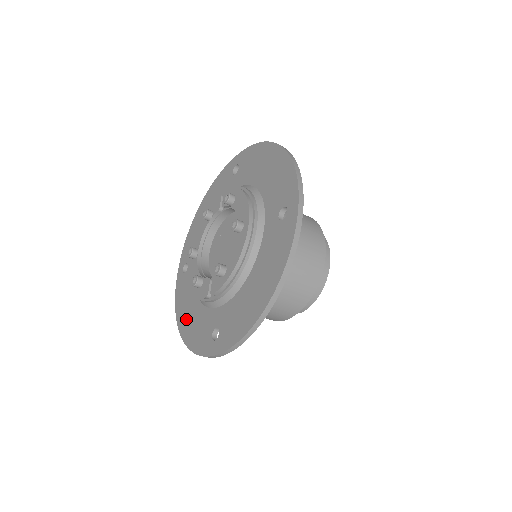
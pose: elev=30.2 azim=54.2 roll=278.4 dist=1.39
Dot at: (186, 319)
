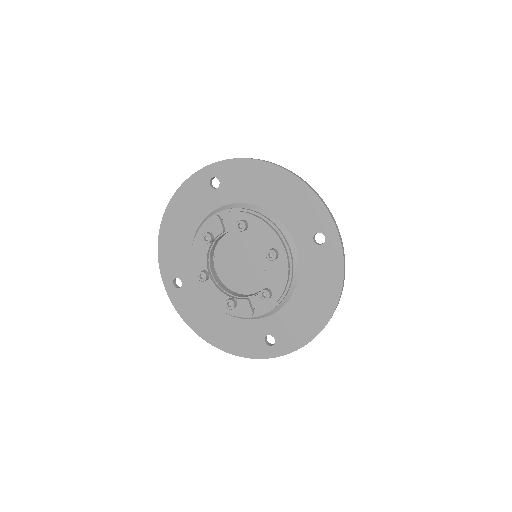
Dot at: (212, 331)
